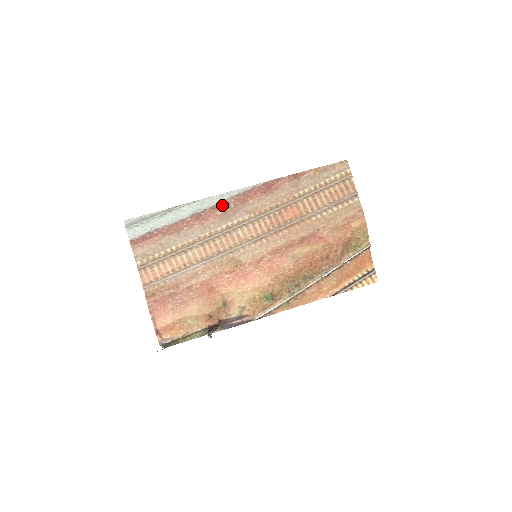
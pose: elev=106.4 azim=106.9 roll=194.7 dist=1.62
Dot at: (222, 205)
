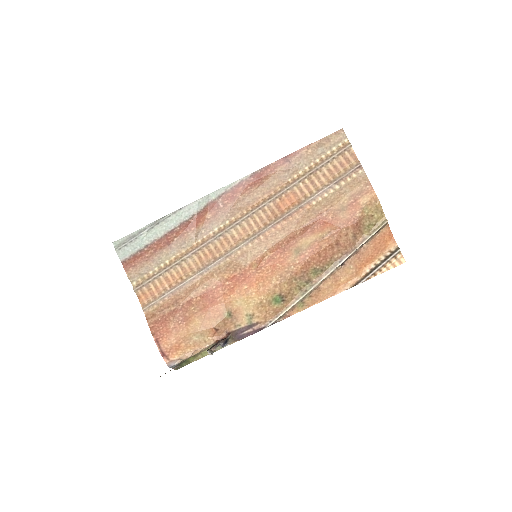
Dot at: (210, 207)
